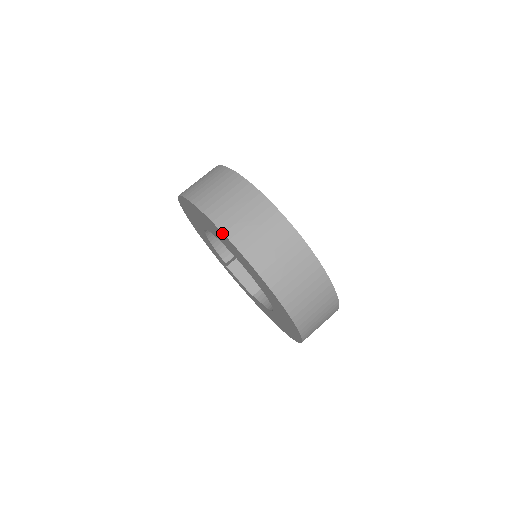
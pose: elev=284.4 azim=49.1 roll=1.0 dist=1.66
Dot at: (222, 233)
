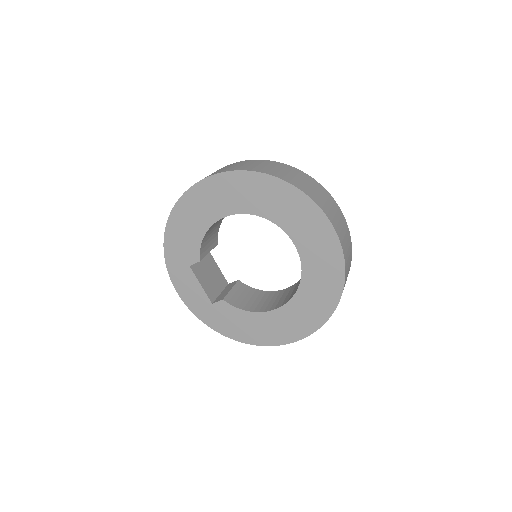
Dot at: (323, 215)
